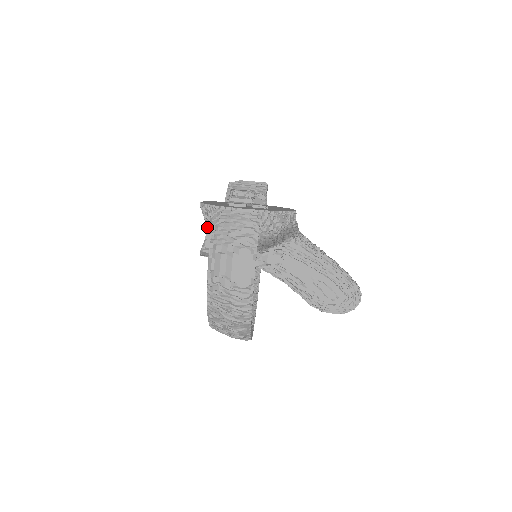
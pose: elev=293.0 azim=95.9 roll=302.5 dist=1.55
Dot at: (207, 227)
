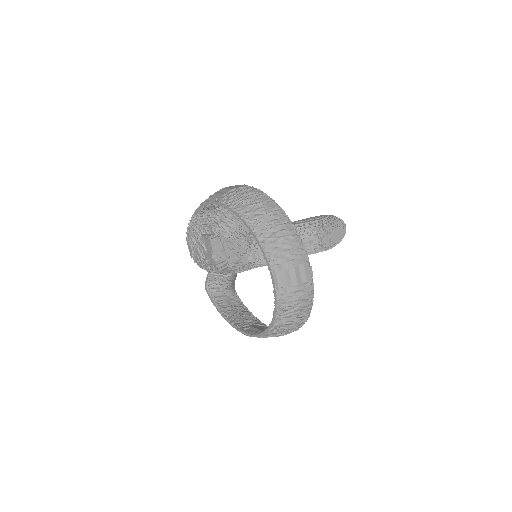
Dot at: (201, 236)
